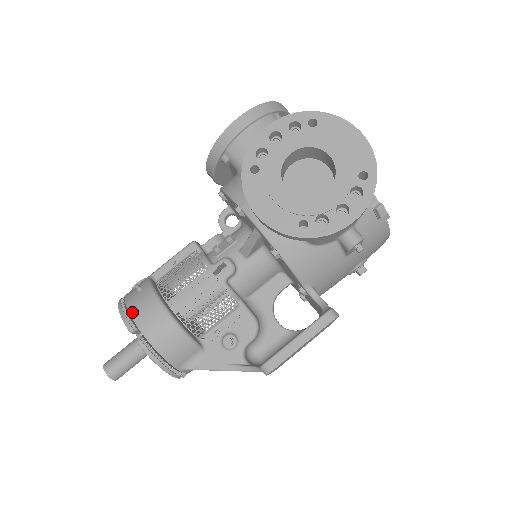
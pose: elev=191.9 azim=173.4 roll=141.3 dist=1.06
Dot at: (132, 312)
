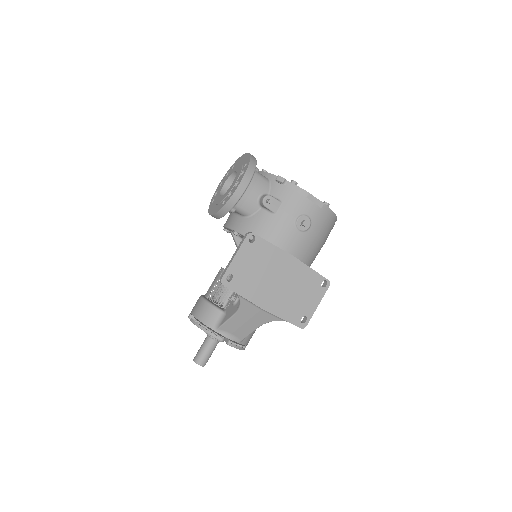
Dot at: occluded
